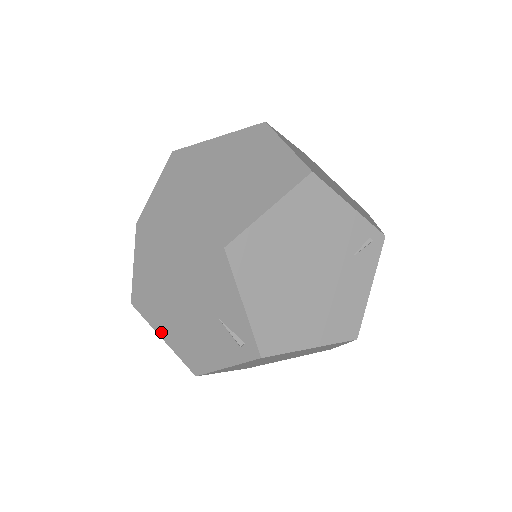
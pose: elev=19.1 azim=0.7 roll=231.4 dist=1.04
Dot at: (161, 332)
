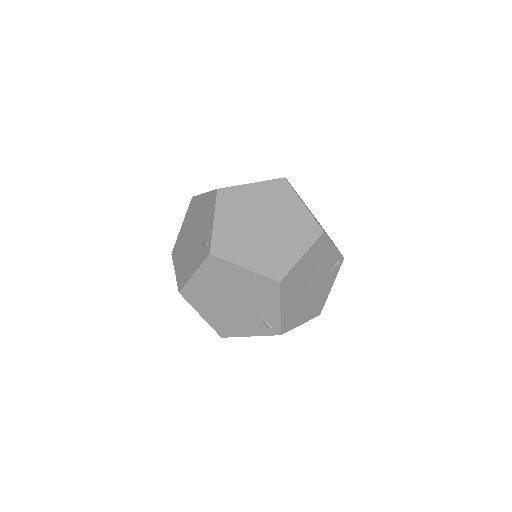
Dot at: (201, 312)
